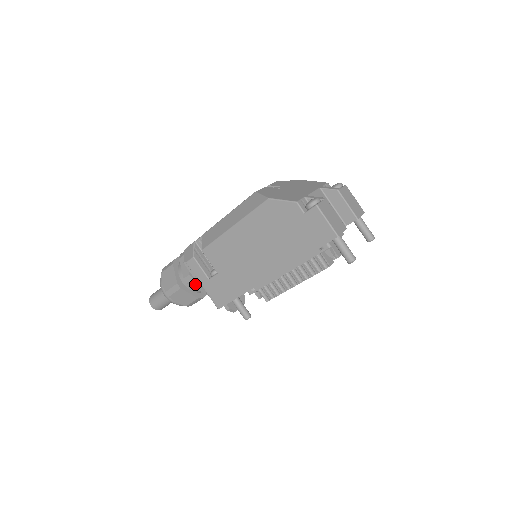
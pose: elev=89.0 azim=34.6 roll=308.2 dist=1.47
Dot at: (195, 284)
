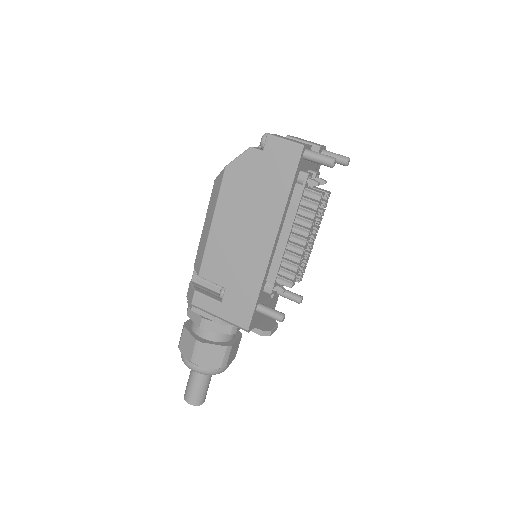
Dot at: (213, 326)
